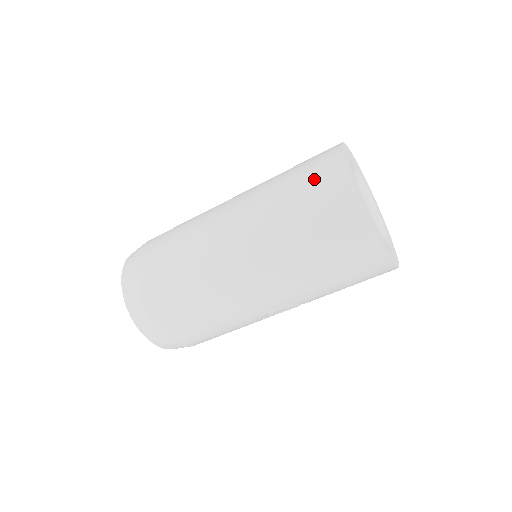
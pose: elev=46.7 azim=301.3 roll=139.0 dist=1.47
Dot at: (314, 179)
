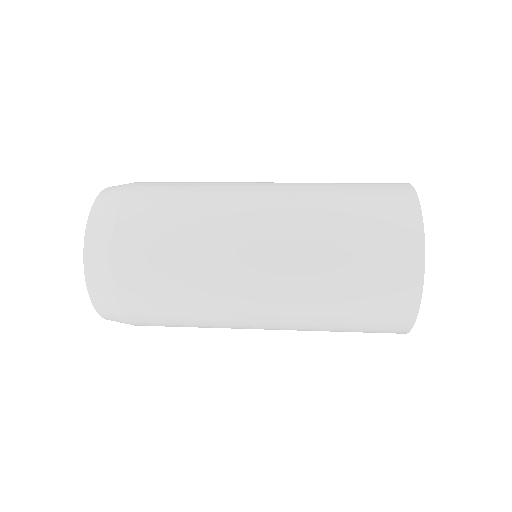
Dot at: (381, 277)
